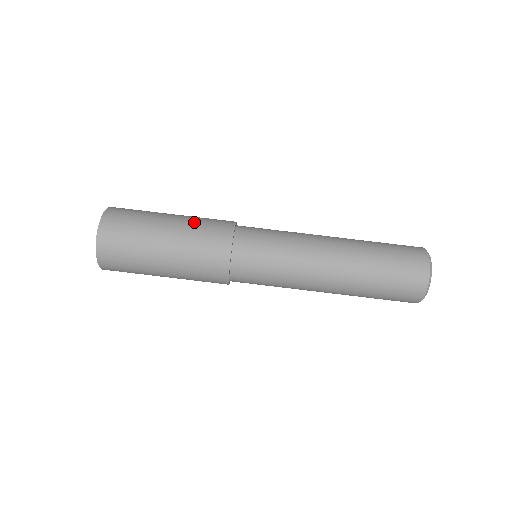
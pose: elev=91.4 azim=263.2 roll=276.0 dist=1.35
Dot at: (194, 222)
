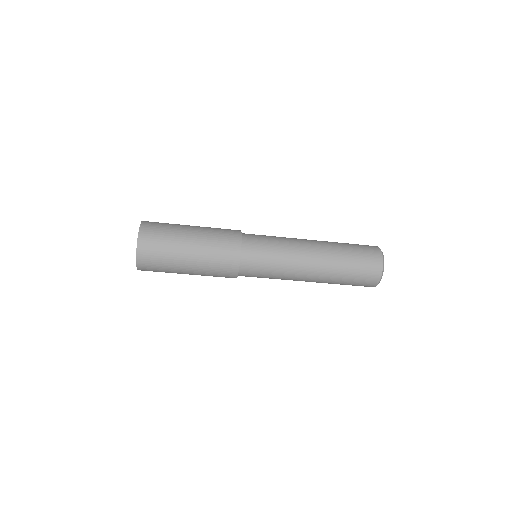
Dot at: (210, 232)
